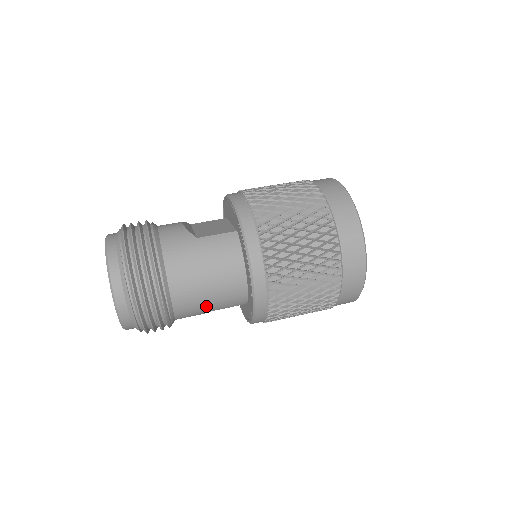
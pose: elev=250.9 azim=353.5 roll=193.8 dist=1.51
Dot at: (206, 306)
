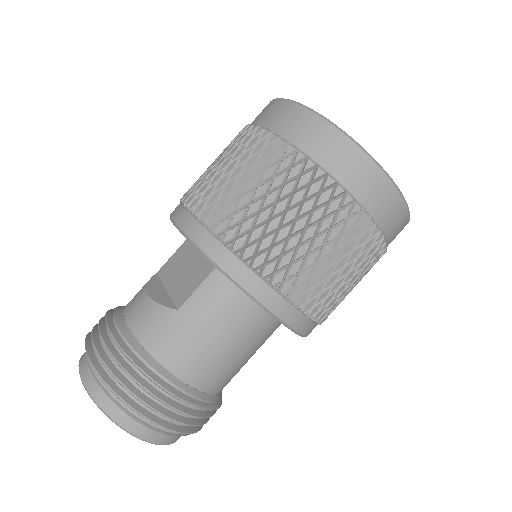
Dot at: (244, 362)
